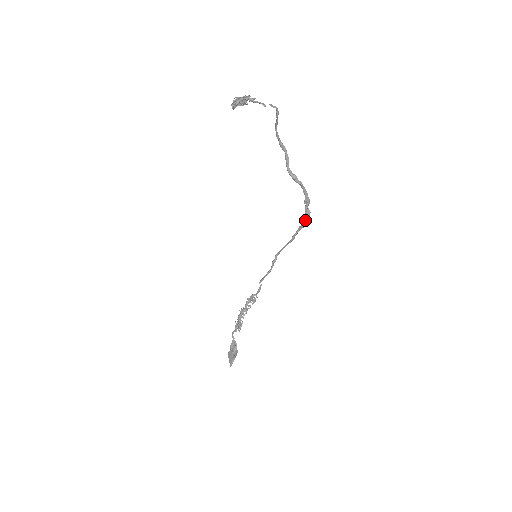
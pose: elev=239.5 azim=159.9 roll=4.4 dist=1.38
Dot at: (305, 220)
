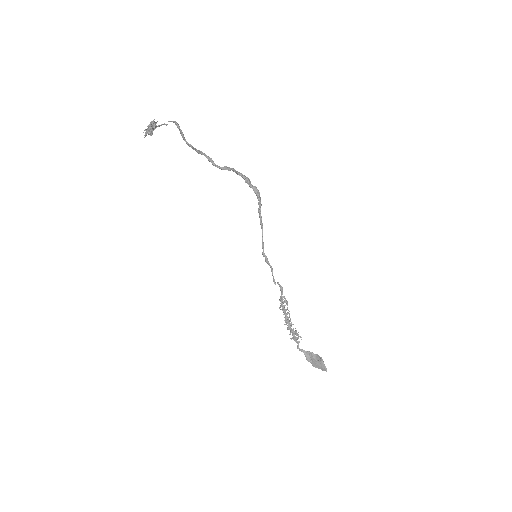
Dot at: (258, 197)
